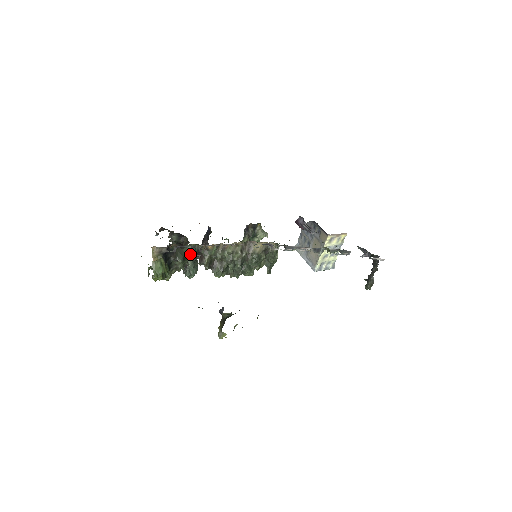
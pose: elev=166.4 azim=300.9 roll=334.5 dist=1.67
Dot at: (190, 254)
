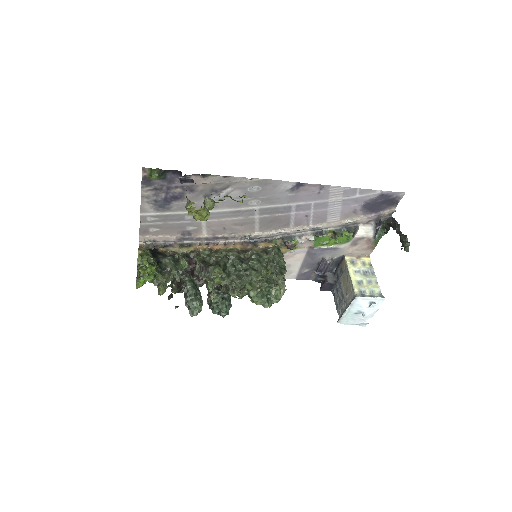
Dot at: (181, 256)
